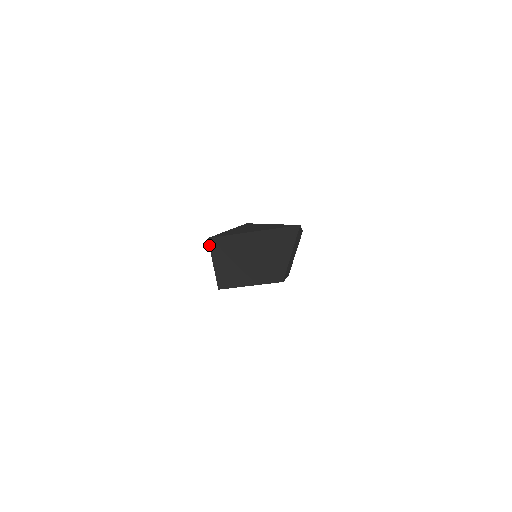
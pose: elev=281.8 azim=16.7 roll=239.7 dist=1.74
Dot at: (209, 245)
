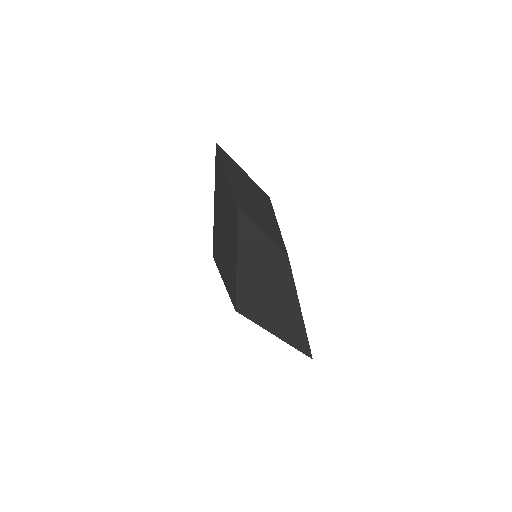
Dot at: (215, 262)
